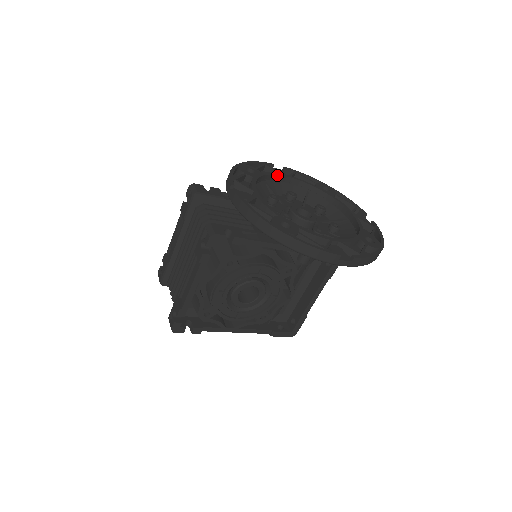
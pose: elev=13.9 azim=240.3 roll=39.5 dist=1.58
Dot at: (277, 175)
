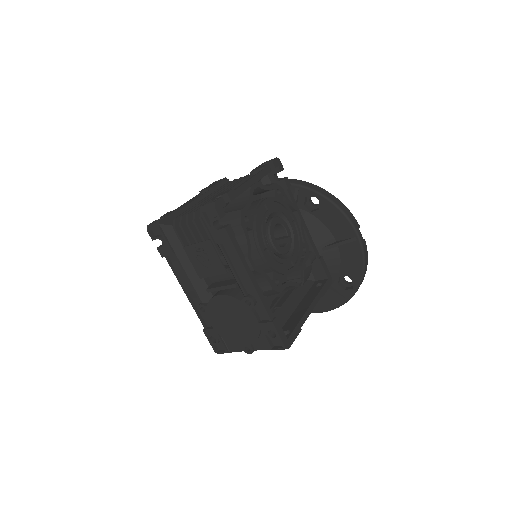
Dot at: occluded
